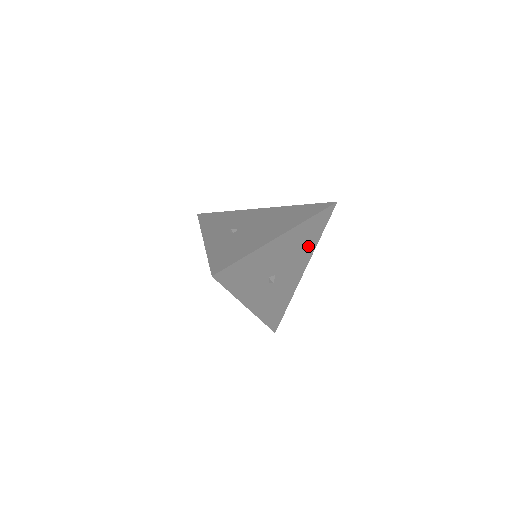
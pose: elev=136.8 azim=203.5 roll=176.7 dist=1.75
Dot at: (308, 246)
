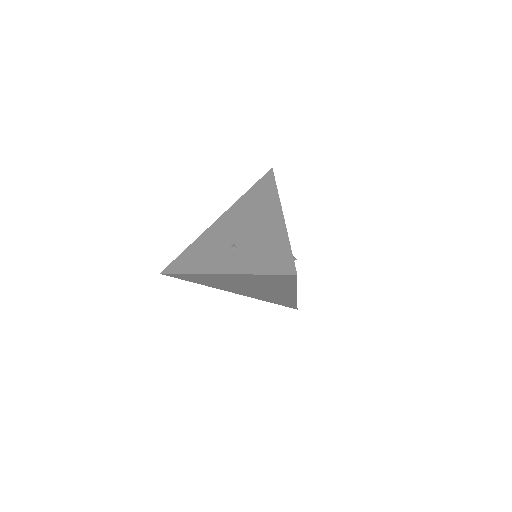
Dot at: occluded
